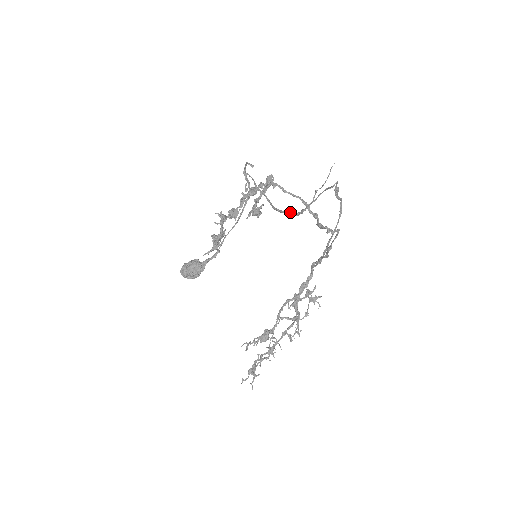
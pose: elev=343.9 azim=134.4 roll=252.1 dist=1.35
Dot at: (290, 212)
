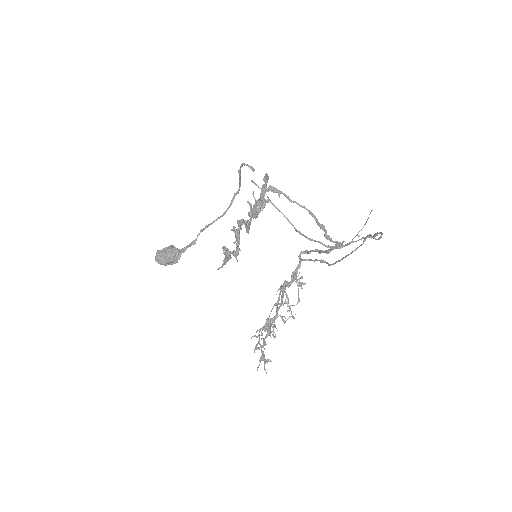
Dot at: (322, 243)
